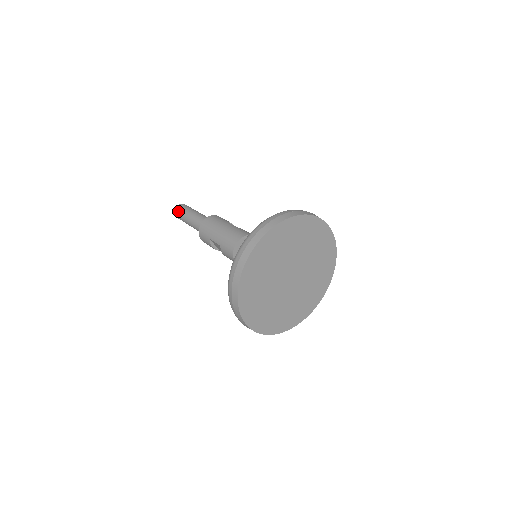
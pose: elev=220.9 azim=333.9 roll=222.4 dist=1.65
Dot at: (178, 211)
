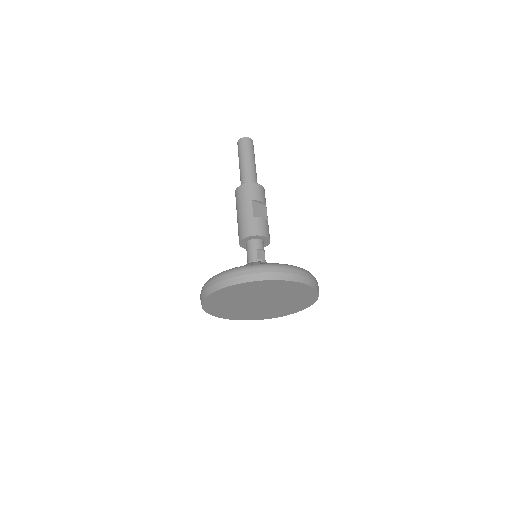
Dot at: occluded
